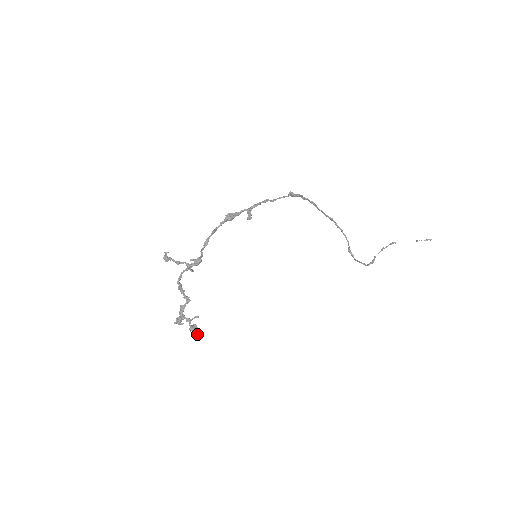
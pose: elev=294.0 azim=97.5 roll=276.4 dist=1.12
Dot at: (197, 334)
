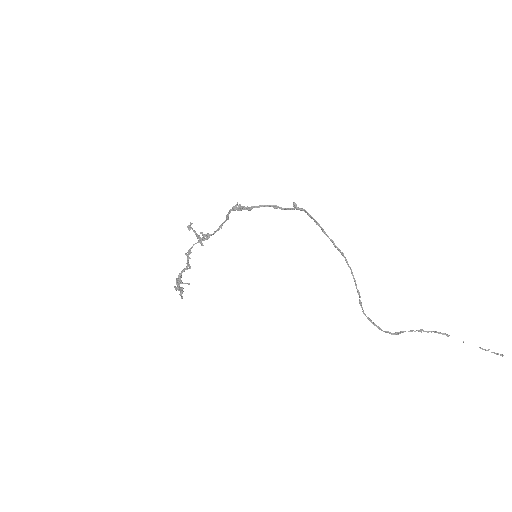
Dot at: (181, 297)
